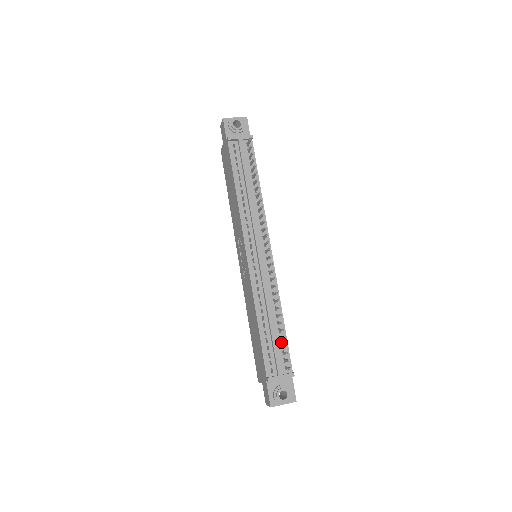
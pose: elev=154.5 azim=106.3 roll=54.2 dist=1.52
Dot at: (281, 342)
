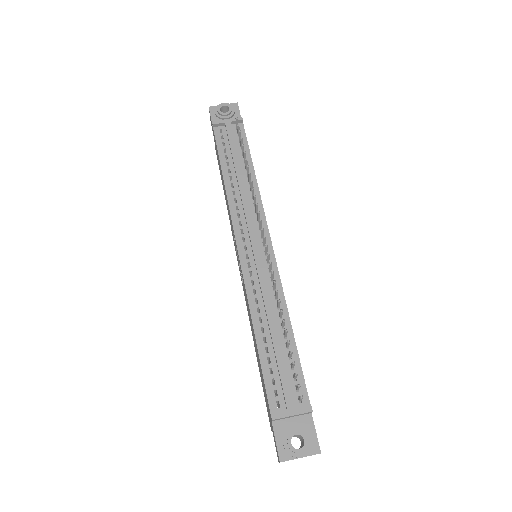
Dot at: (290, 362)
